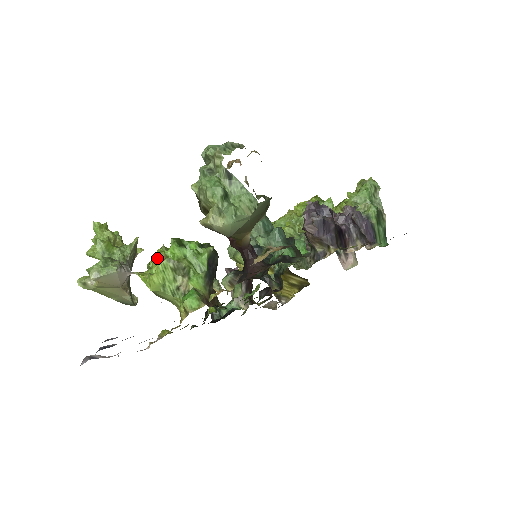
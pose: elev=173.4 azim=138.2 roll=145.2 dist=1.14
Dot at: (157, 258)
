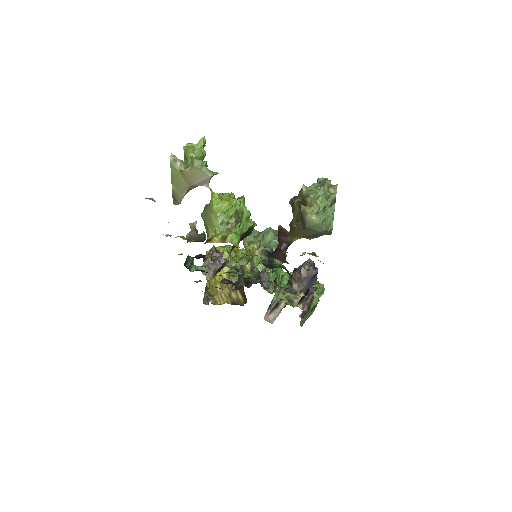
Dot at: (232, 196)
